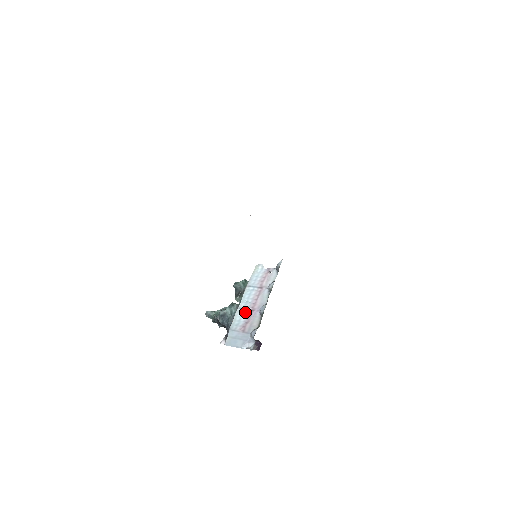
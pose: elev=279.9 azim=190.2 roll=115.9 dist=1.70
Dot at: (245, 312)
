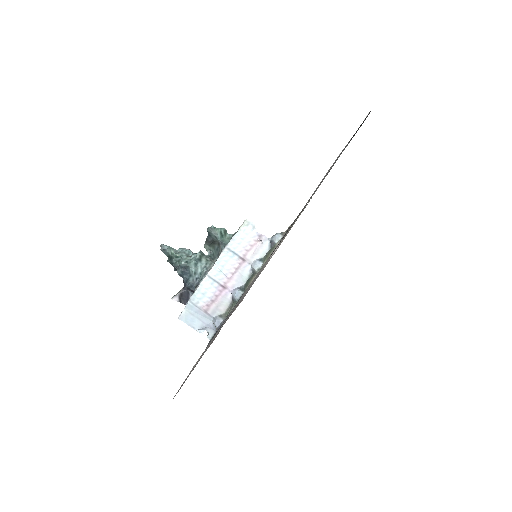
Dot at: (214, 285)
